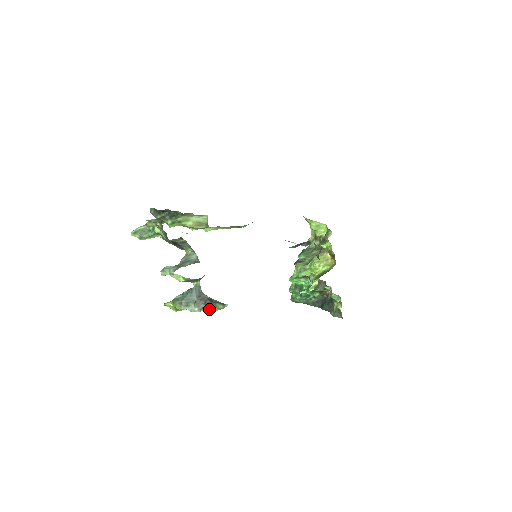
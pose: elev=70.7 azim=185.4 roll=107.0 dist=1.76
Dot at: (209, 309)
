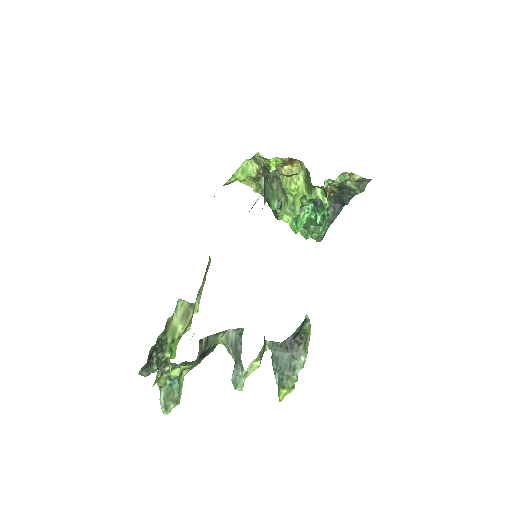
Dot at: (307, 341)
